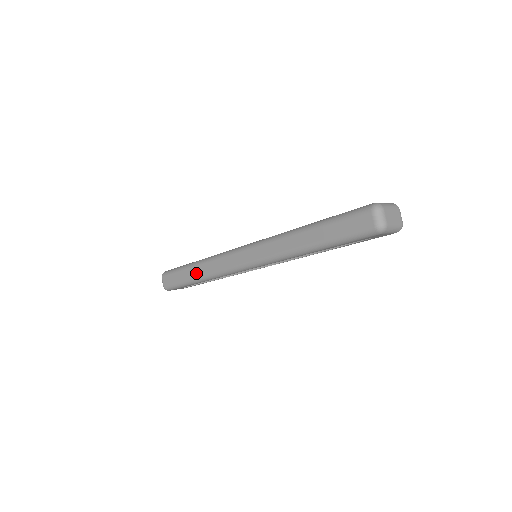
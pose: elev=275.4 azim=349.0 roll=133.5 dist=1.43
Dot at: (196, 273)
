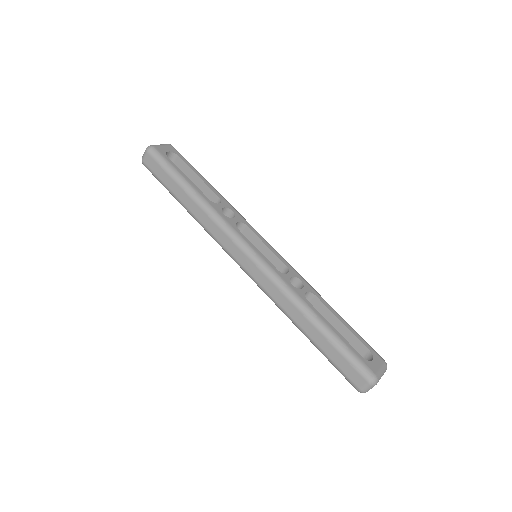
Dot at: (189, 205)
